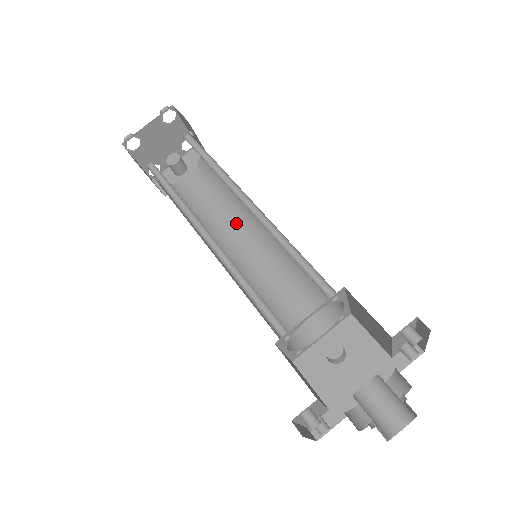
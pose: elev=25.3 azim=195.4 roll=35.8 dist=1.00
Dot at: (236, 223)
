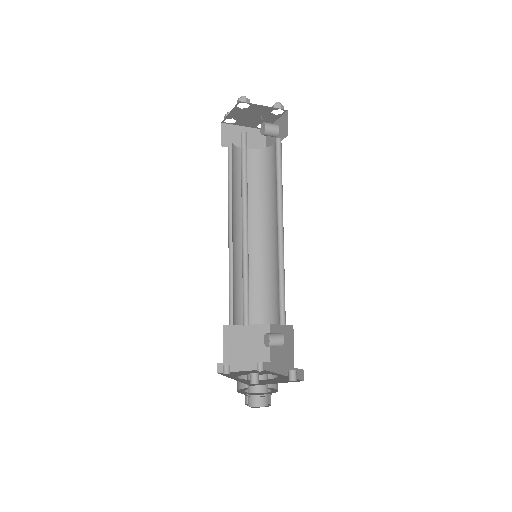
Dot at: occluded
